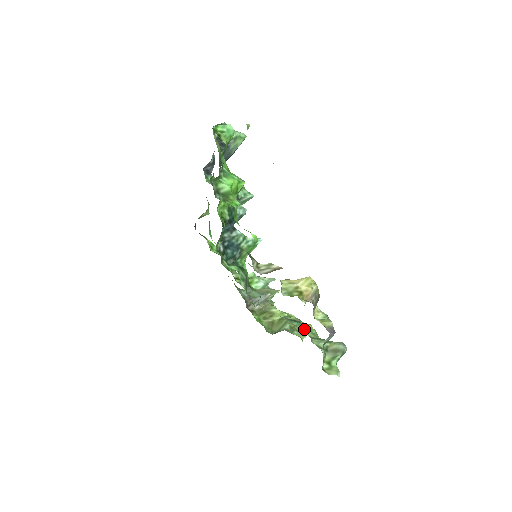
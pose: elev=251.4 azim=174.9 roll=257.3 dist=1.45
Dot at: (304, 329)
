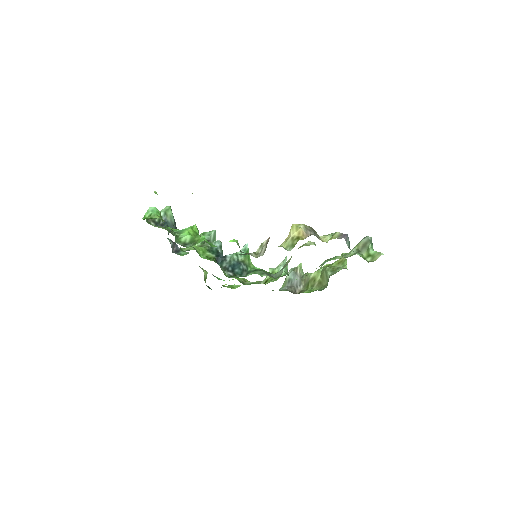
Dot at: (334, 259)
